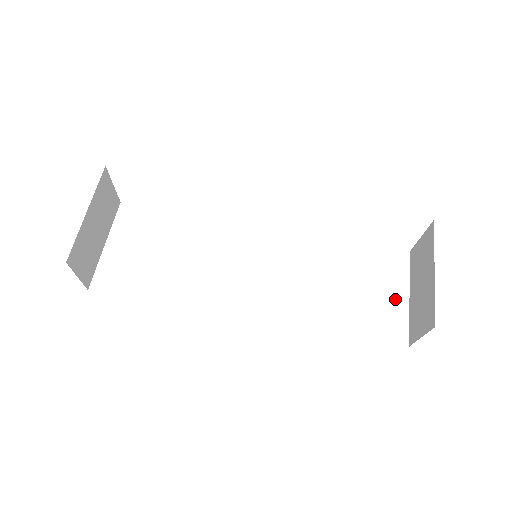
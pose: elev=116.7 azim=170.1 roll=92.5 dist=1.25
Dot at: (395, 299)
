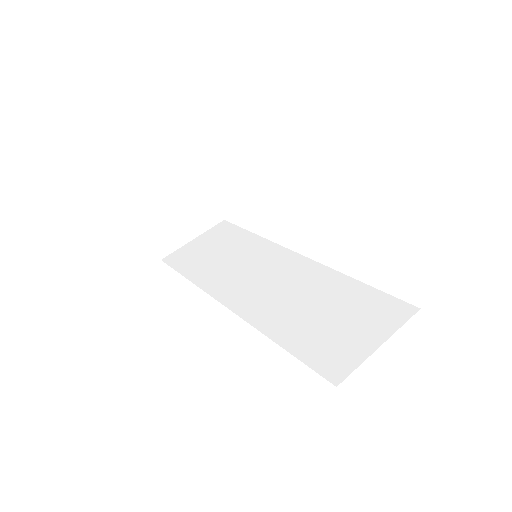
Dot at: (363, 342)
